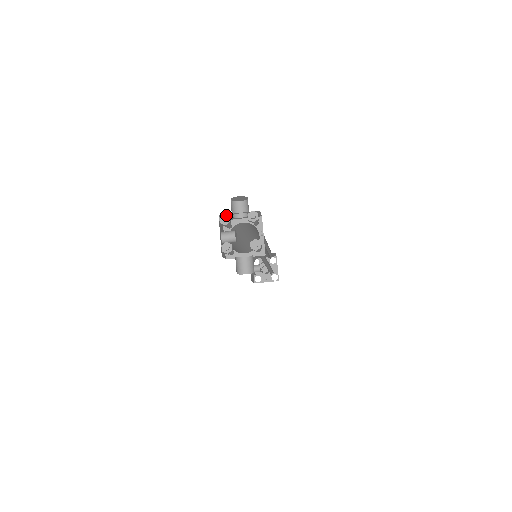
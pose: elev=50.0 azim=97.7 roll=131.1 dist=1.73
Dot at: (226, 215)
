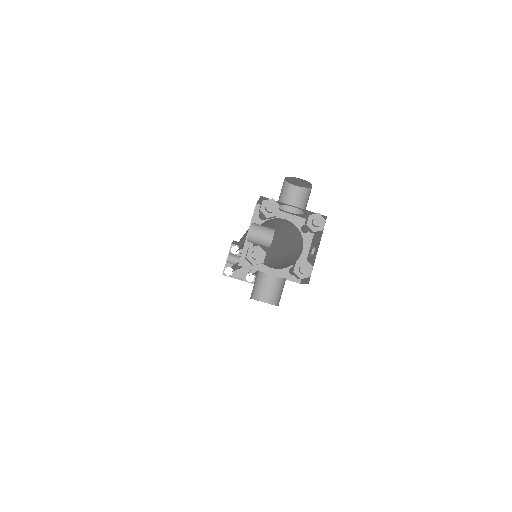
Dot at: (275, 202)
